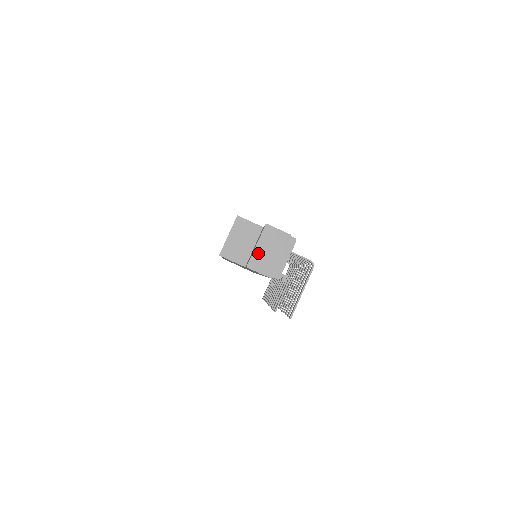
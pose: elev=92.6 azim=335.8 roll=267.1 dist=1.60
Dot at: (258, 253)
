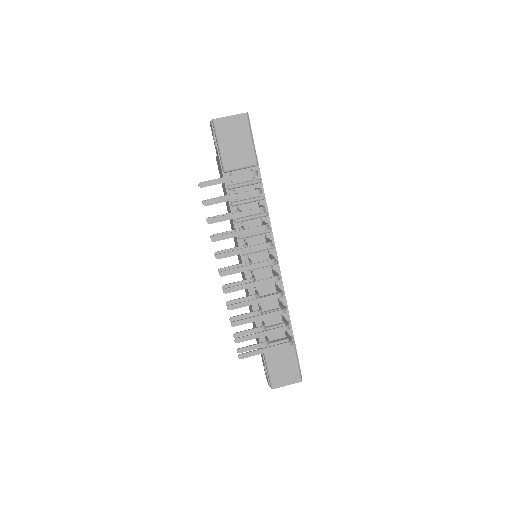
Dot at: occluded
